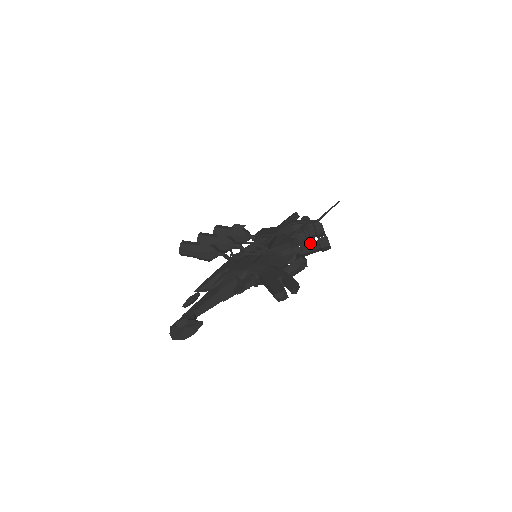
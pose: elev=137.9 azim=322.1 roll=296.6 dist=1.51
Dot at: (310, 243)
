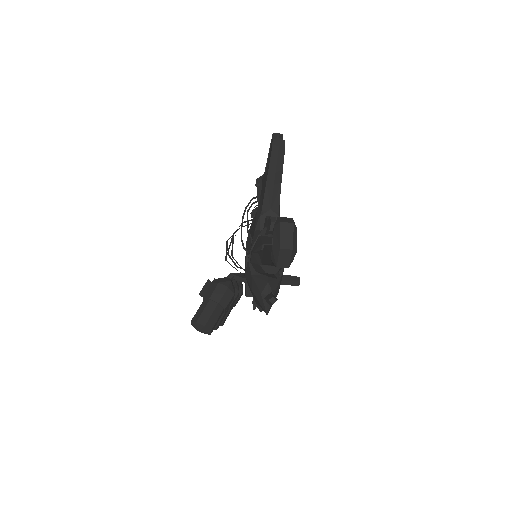
Dot at: (258, 193)
